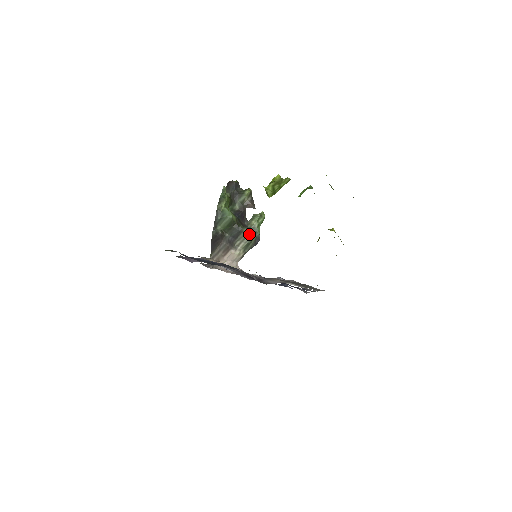
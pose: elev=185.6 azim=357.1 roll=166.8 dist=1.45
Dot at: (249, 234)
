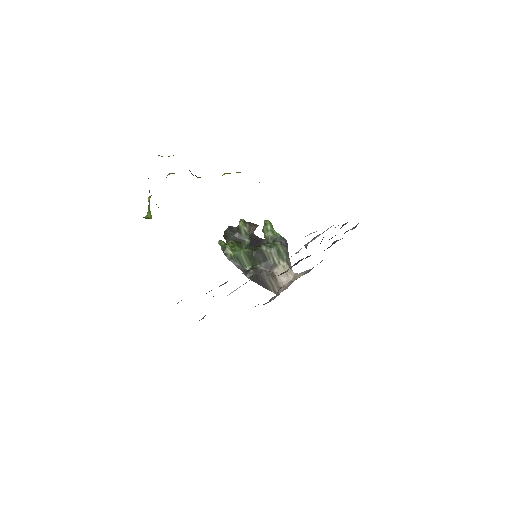
Dot at: (269, 246)
